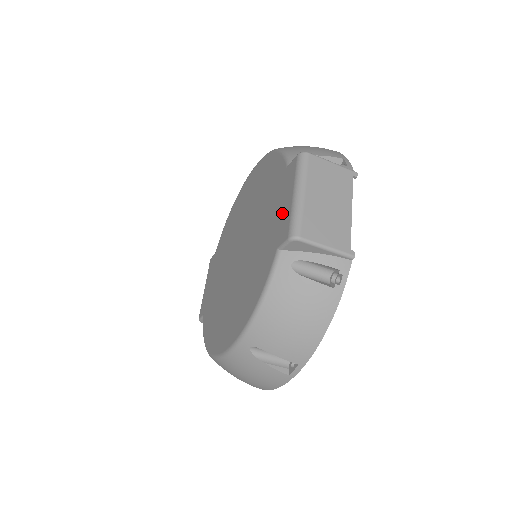
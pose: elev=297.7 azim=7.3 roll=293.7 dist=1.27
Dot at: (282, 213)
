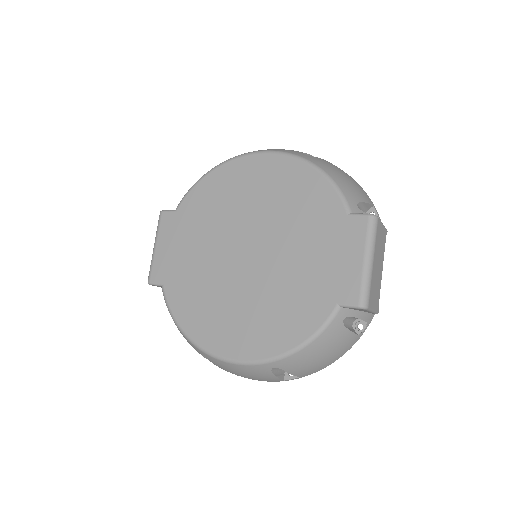
Dot at: (344, 269)
